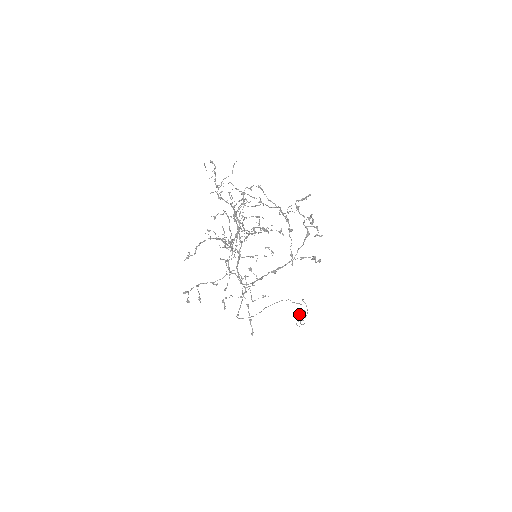
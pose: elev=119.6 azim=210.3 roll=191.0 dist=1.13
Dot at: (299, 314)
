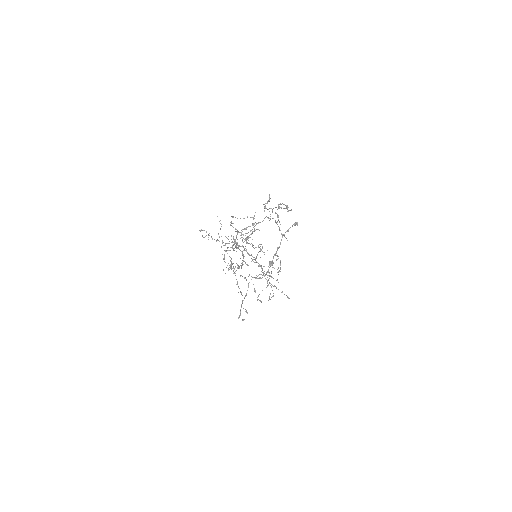
Dot at: occluded
